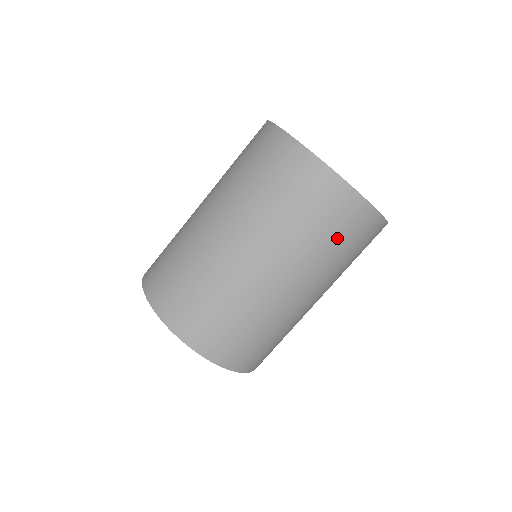
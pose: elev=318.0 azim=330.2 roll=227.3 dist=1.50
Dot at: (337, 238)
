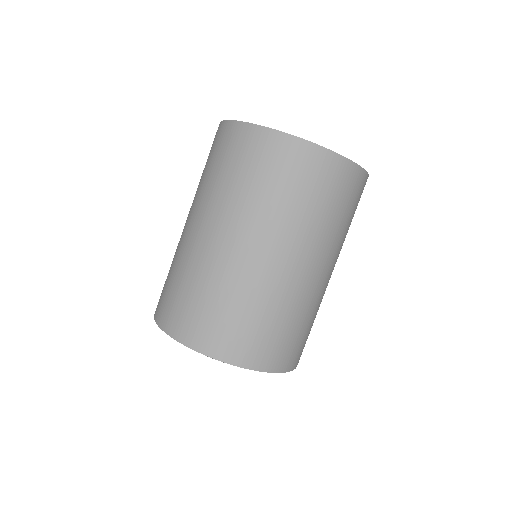
Dot at: (352, 214)
